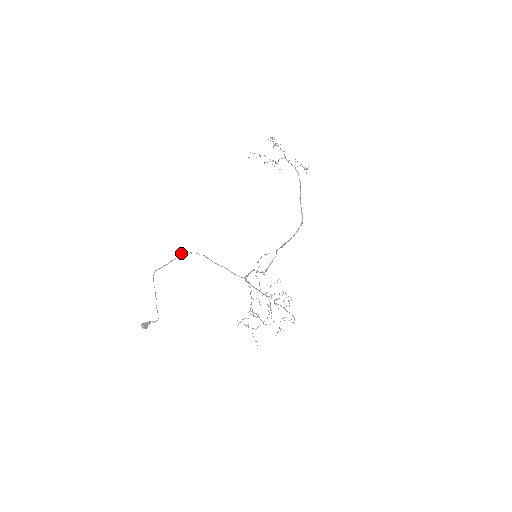
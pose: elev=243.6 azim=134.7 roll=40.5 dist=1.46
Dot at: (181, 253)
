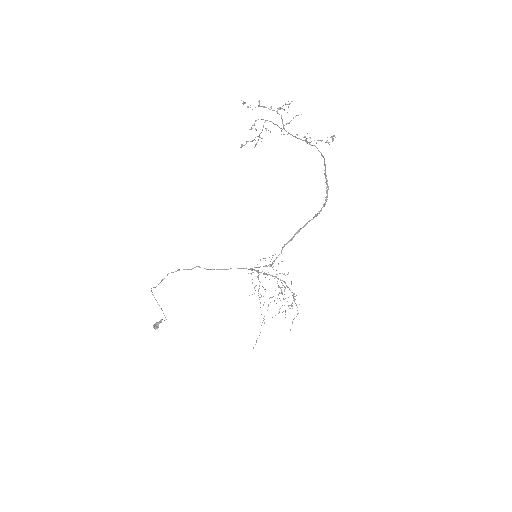
Dot at: occluded
